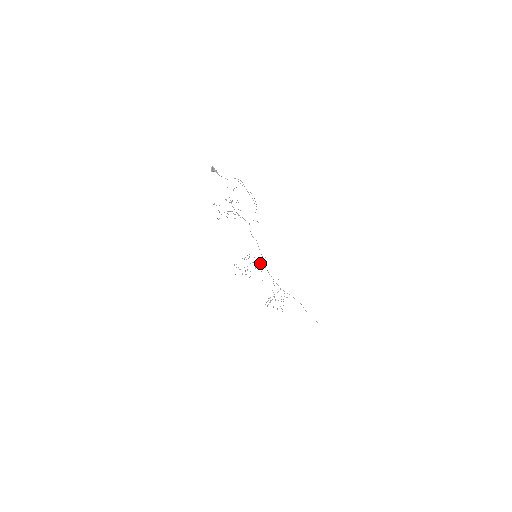
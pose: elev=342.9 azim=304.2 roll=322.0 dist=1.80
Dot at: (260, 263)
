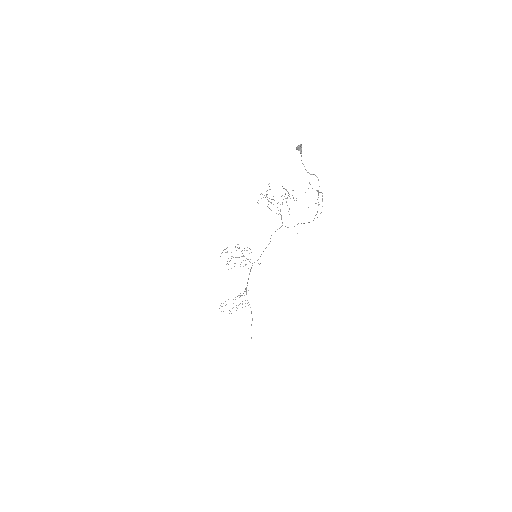
Dot at: (250, 262)
